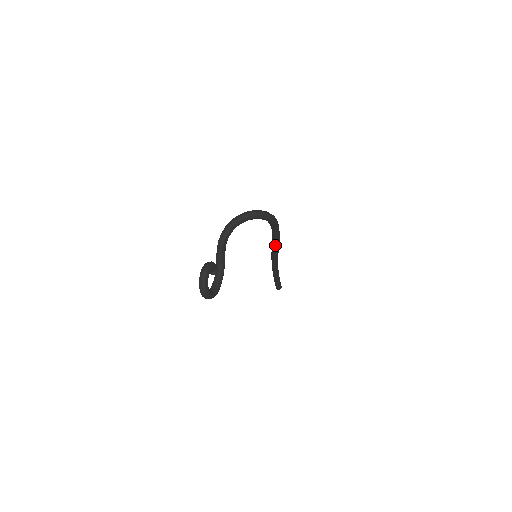
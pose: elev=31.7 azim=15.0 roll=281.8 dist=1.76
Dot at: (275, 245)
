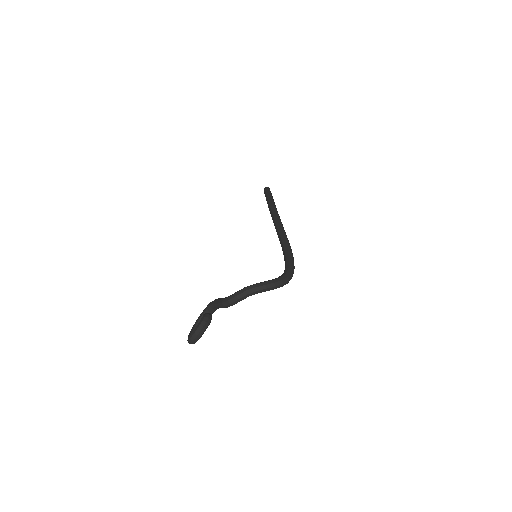
Dot at: occluded
